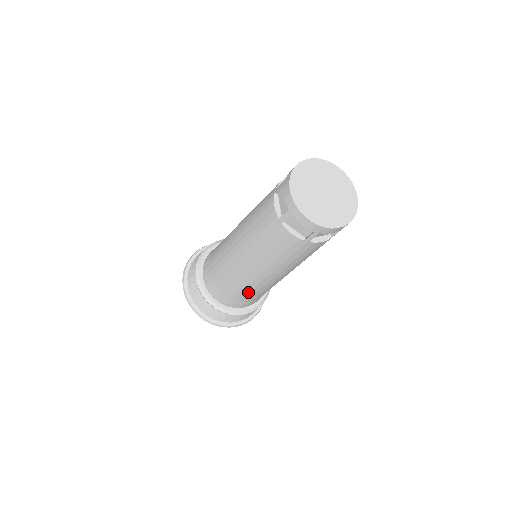
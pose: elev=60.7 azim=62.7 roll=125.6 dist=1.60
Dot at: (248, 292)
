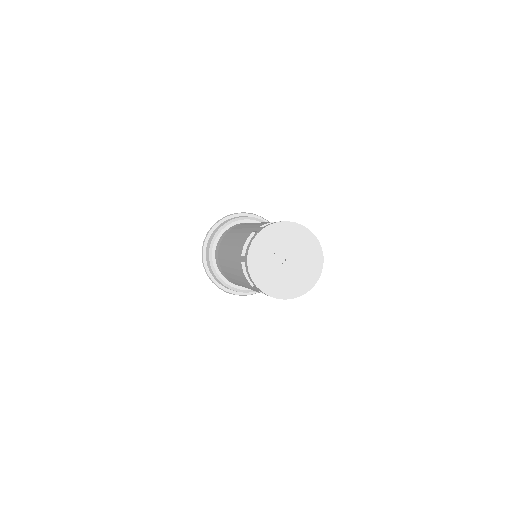
Dot at: occluded
